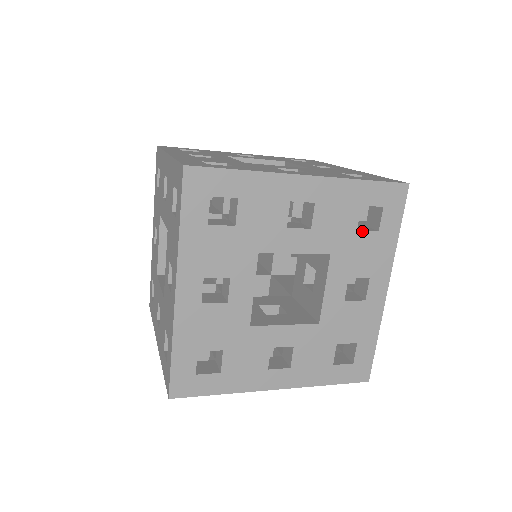
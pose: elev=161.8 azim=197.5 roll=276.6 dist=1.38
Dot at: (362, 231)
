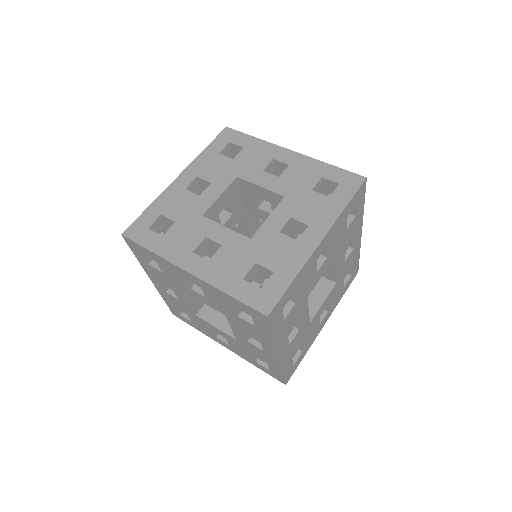
Dot at: (349, 226)
